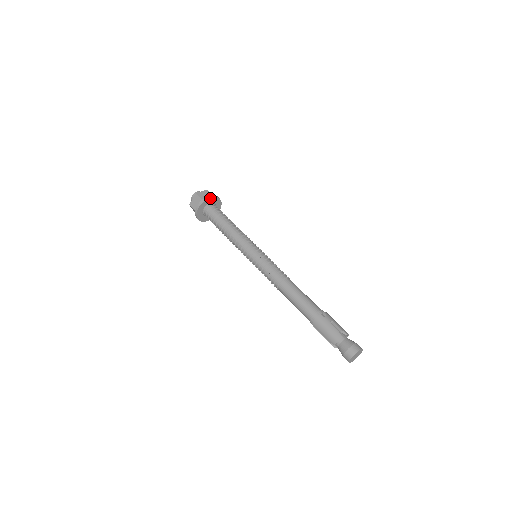
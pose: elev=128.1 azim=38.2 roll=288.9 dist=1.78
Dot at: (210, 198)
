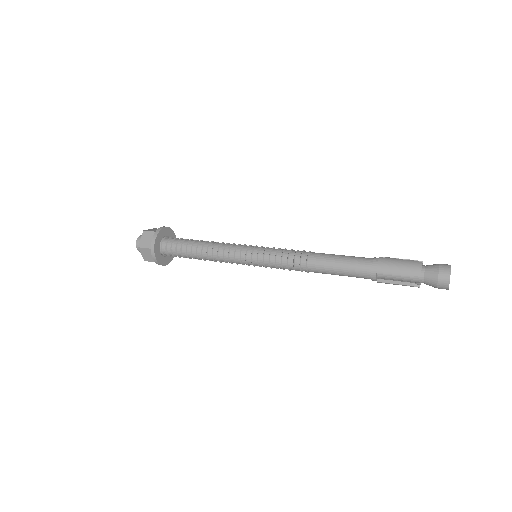
Dot at: (165, 228)
